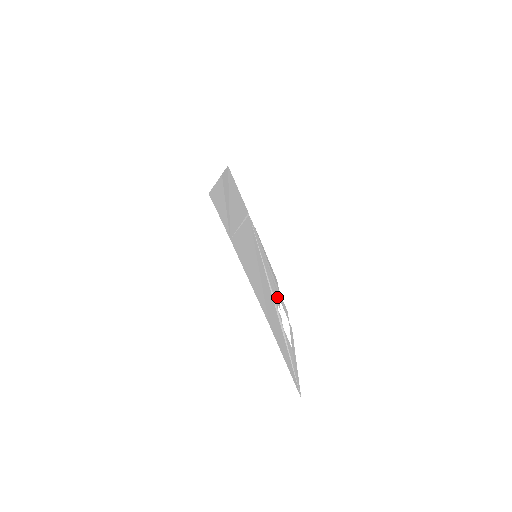
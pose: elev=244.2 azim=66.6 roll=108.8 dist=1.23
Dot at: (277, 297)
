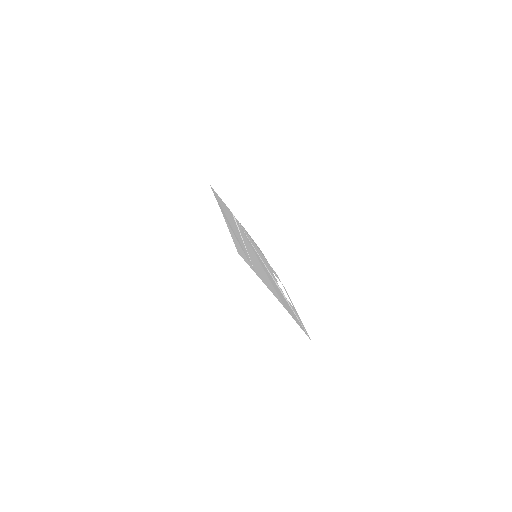
Dot at: (272, 273)
